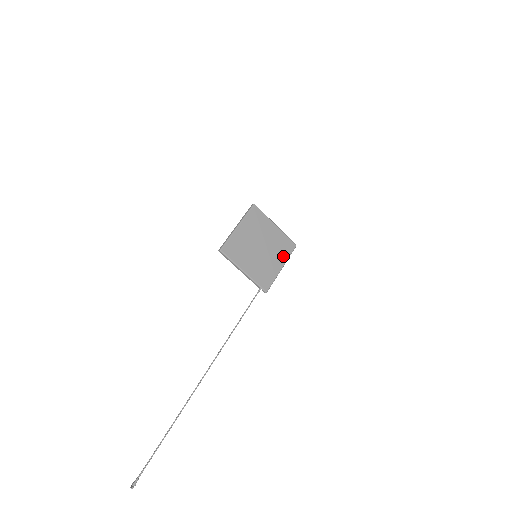
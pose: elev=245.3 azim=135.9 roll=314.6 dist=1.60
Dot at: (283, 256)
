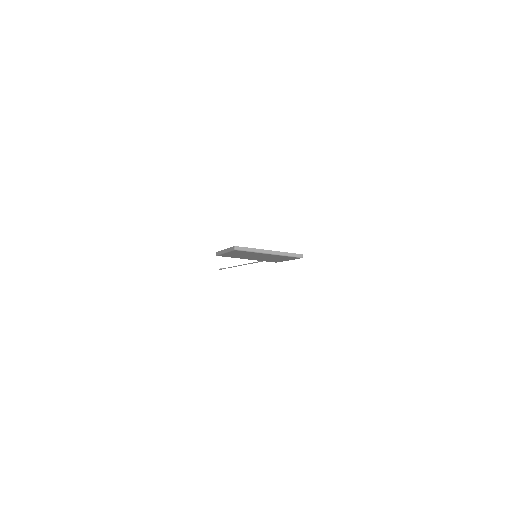
Dot at: (287, 259)
